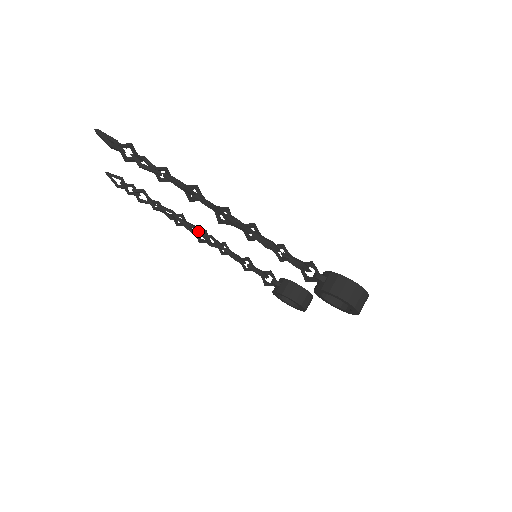
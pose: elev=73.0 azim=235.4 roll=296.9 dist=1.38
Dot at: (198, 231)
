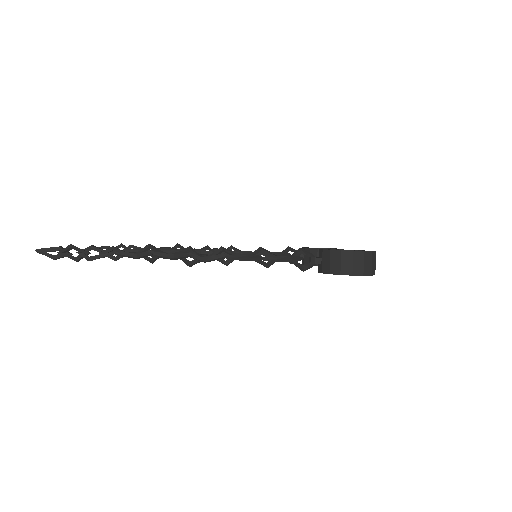
Dot at: occluded
